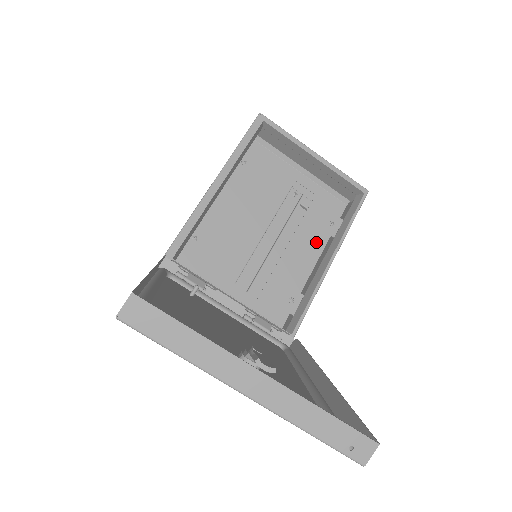
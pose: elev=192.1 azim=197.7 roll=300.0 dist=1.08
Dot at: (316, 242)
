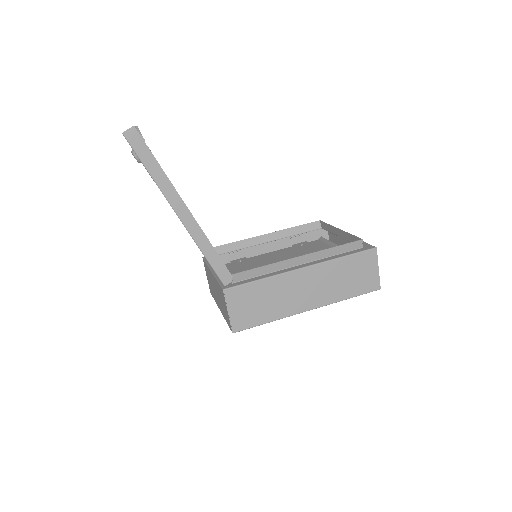
Dot at: occluded
